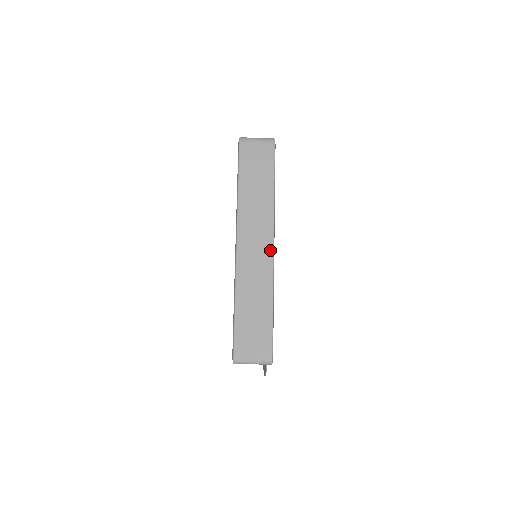
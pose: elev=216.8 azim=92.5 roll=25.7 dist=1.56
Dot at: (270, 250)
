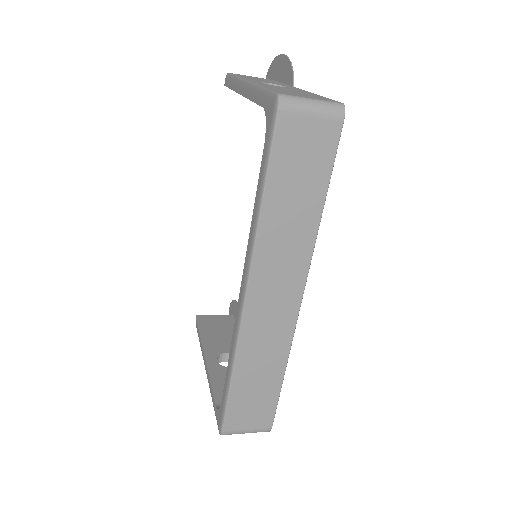
Dot at: (296, 306)
